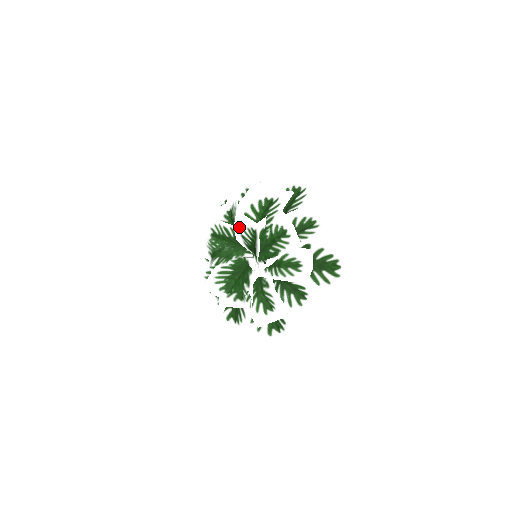
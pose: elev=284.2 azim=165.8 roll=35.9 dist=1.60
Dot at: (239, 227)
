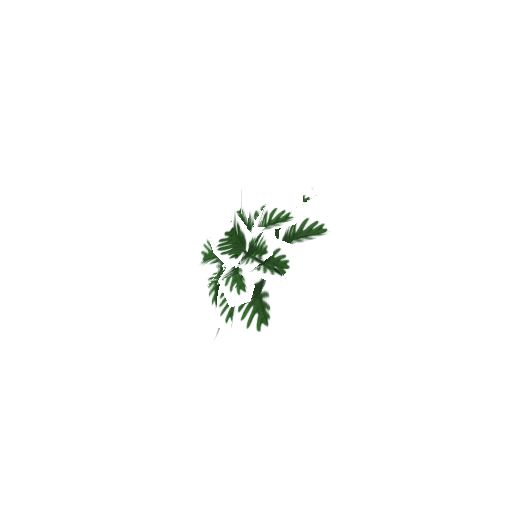
Dot at: (235, 215)
